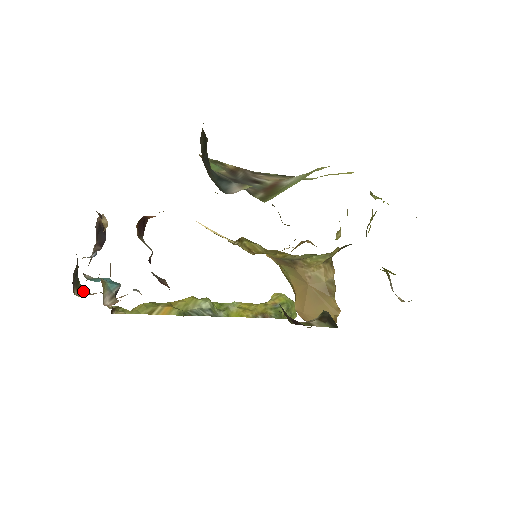
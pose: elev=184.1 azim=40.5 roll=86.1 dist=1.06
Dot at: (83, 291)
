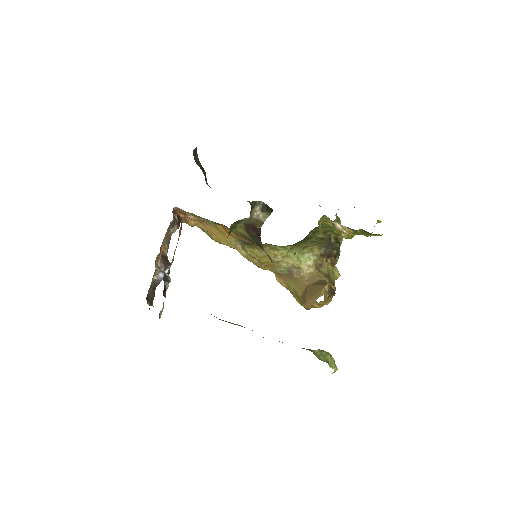
Dot at: (153, 306)
